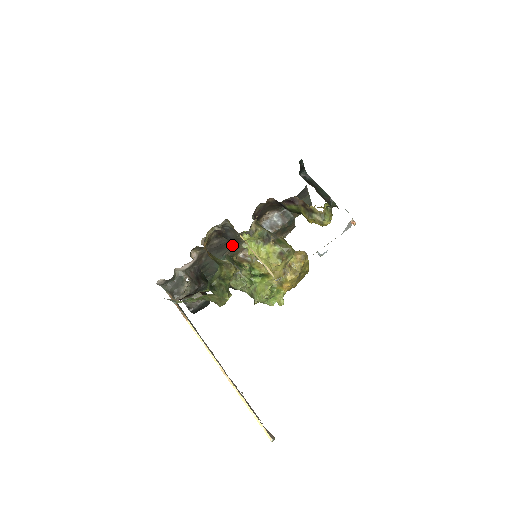
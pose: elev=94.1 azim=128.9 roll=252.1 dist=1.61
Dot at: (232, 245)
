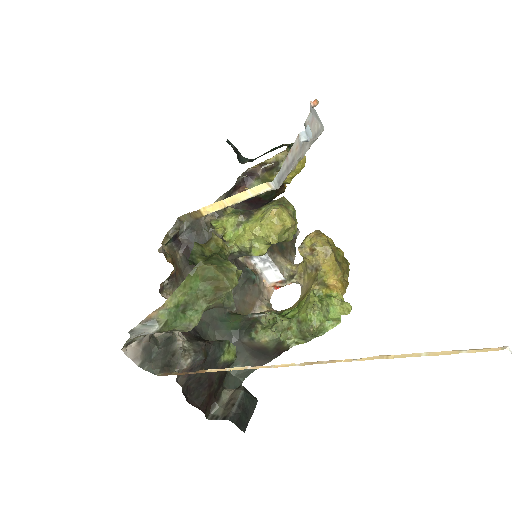
Dot at: occluded
